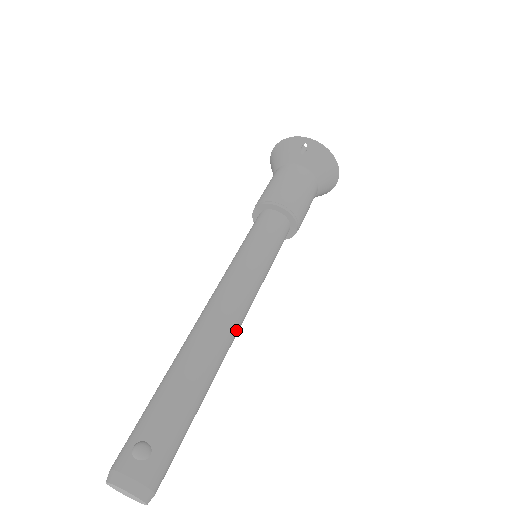
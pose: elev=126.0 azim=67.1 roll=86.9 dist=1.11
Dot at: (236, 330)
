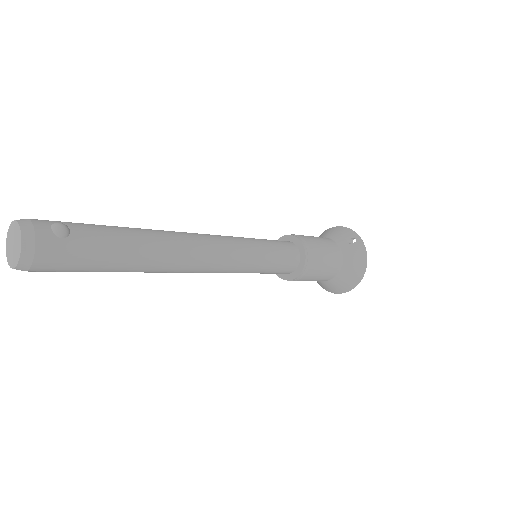
Dot at: (198, 265)
